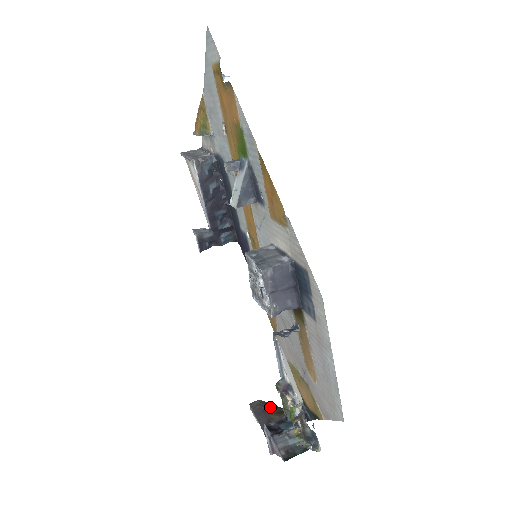
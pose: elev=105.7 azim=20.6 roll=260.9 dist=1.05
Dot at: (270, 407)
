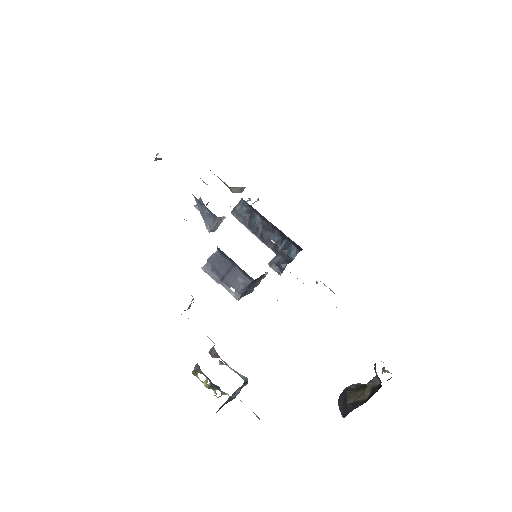
Dot at: (354, 386)
